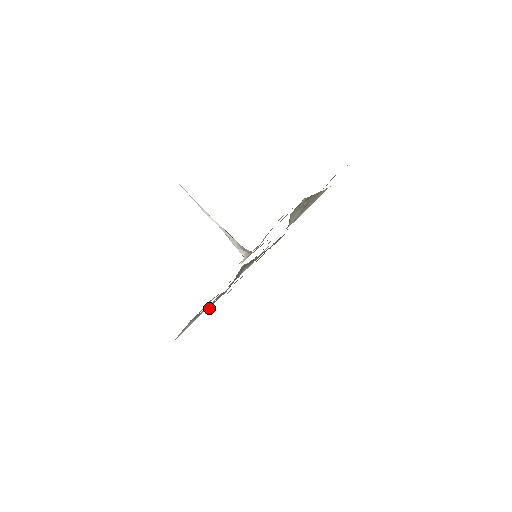
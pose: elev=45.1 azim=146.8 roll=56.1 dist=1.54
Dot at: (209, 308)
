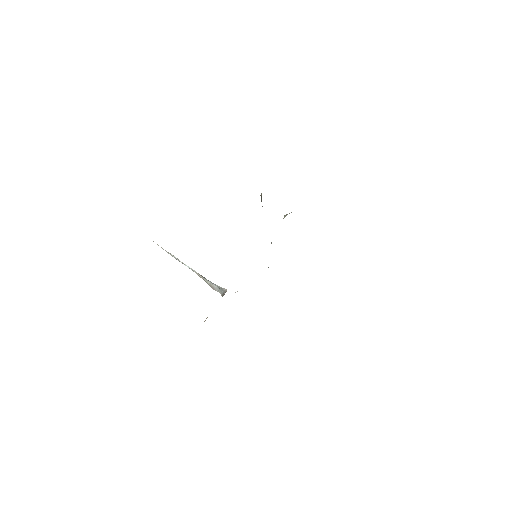
Dot at: occluded
